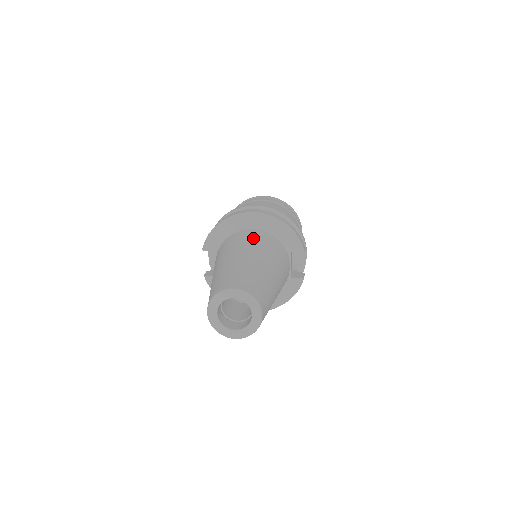
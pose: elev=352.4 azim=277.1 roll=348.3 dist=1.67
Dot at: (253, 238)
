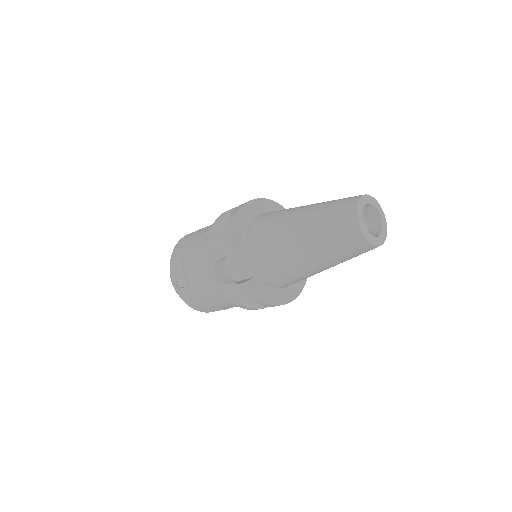
Dot at: (280, 210)
